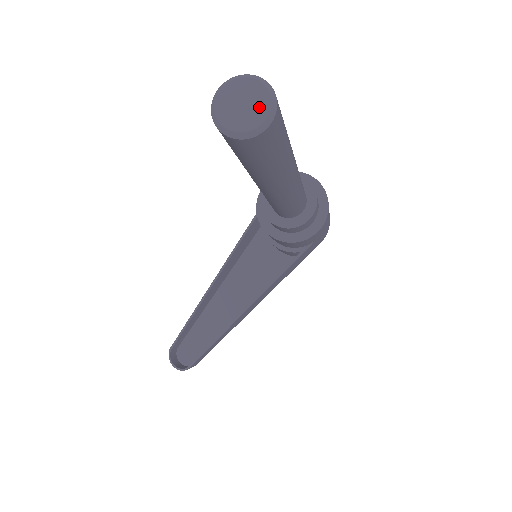
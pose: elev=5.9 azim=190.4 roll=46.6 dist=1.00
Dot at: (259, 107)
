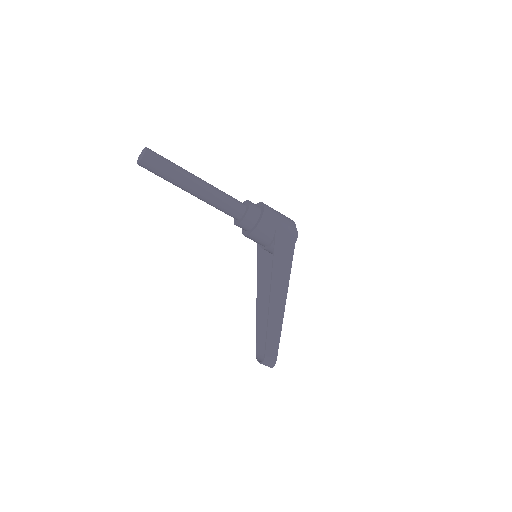
Dot at: (143, 152)
